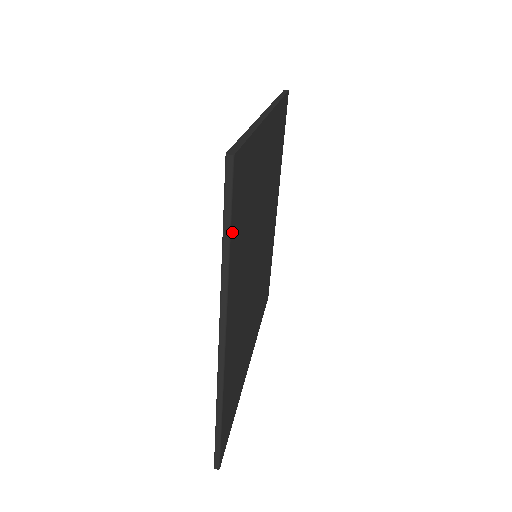
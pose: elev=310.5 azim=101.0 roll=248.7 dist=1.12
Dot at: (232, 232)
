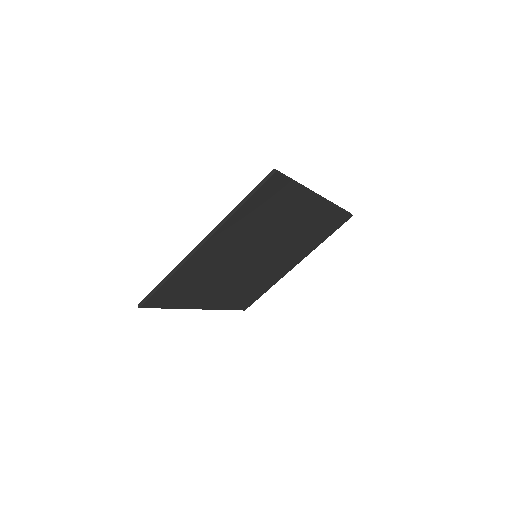
Dot at: (166, 306)
